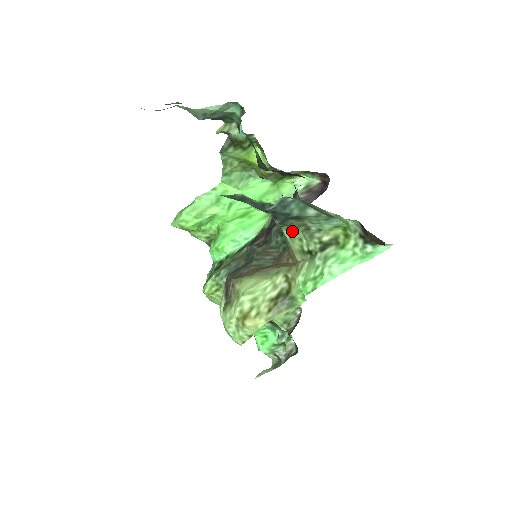
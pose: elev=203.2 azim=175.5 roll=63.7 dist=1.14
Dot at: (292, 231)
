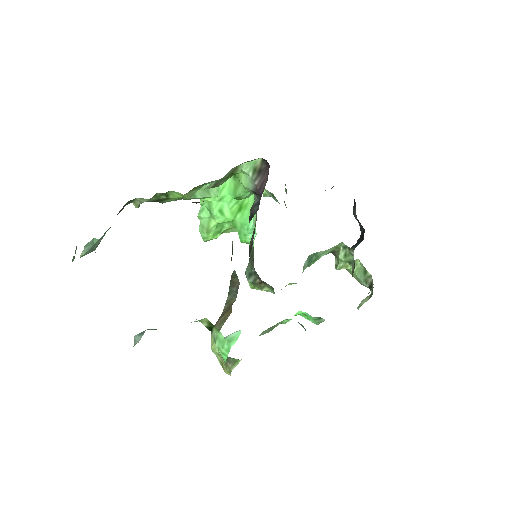
Dot at: occluded
